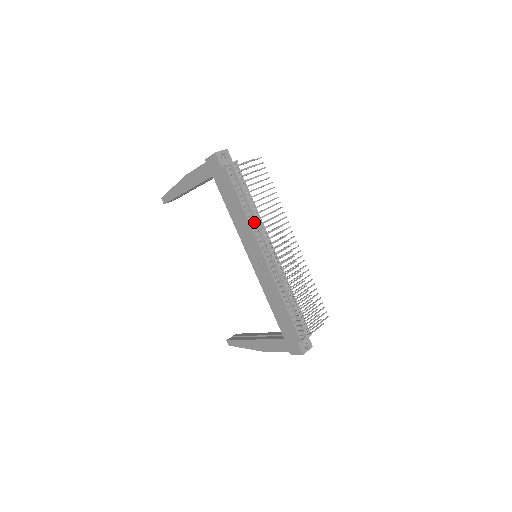
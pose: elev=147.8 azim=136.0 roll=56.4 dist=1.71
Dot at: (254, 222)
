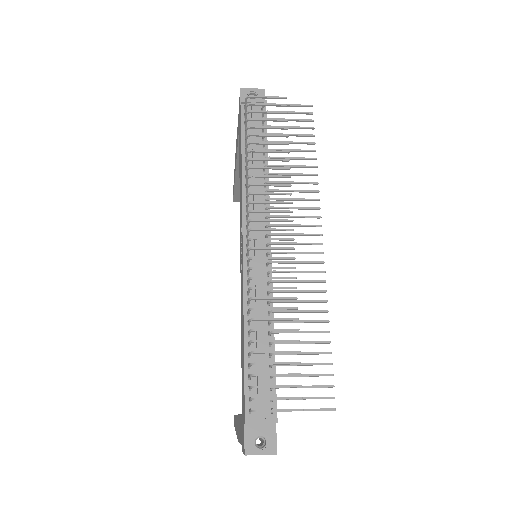
Dot at: (252, 188)
